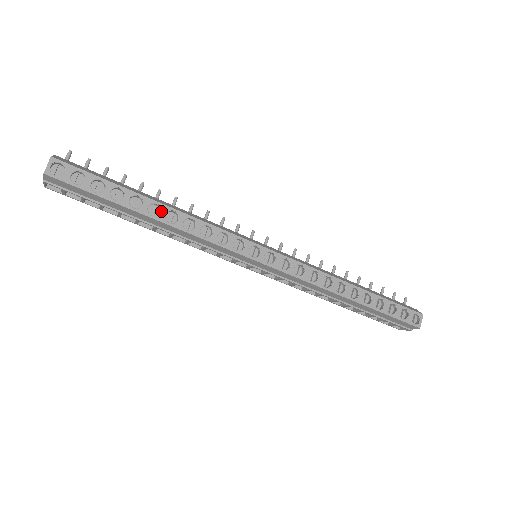
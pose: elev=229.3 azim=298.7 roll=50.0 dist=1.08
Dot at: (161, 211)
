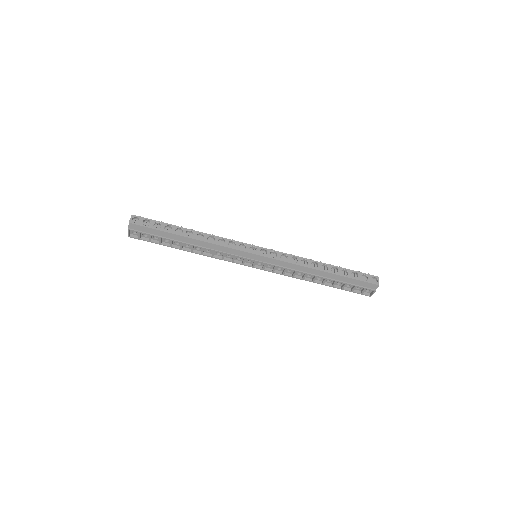
Dot at: (194, 234)
